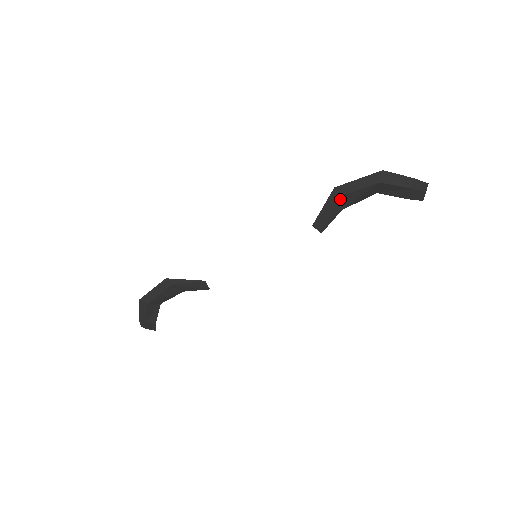
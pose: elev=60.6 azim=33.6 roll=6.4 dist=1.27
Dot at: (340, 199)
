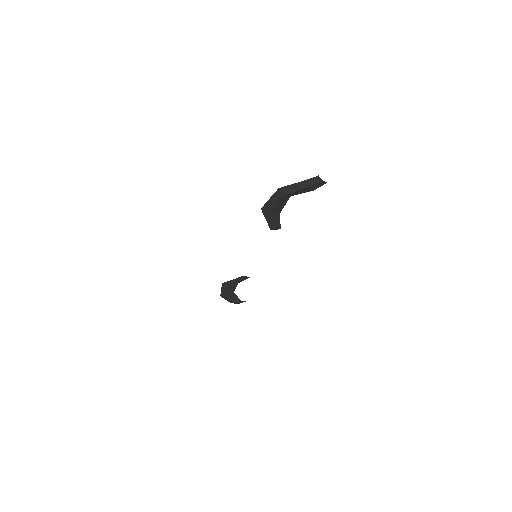
Dot at: (271, 212)
